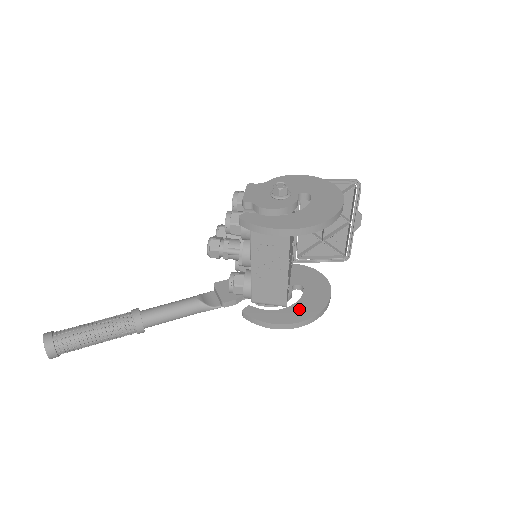
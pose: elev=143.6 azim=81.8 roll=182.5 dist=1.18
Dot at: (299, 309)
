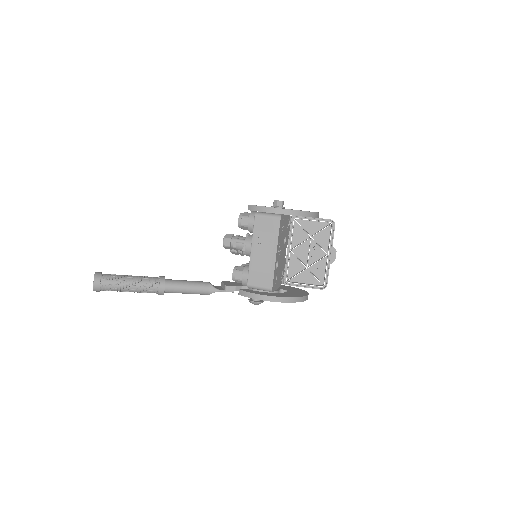
Dot at: (281, 294)
